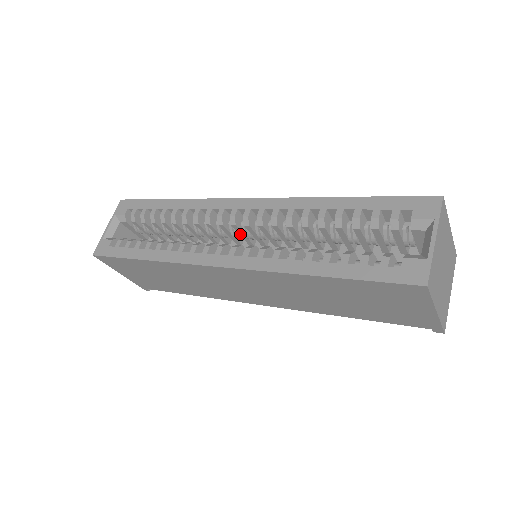
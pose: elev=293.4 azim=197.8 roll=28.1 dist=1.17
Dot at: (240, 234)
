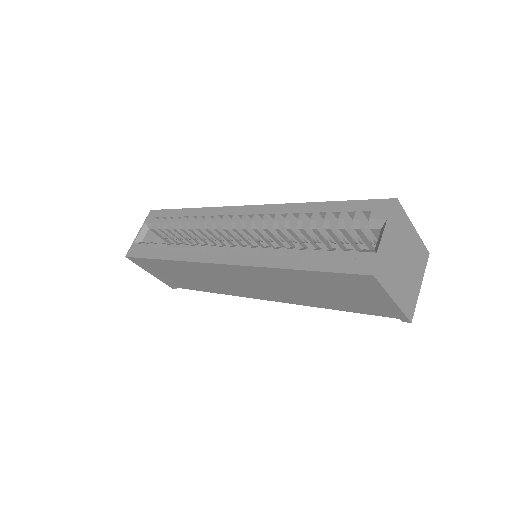
Dot at: (241, 237)
